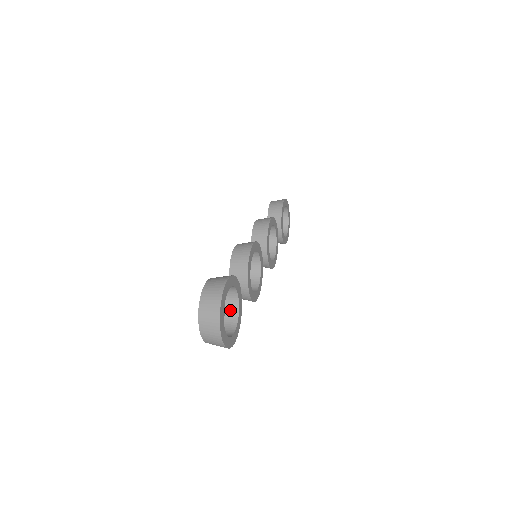
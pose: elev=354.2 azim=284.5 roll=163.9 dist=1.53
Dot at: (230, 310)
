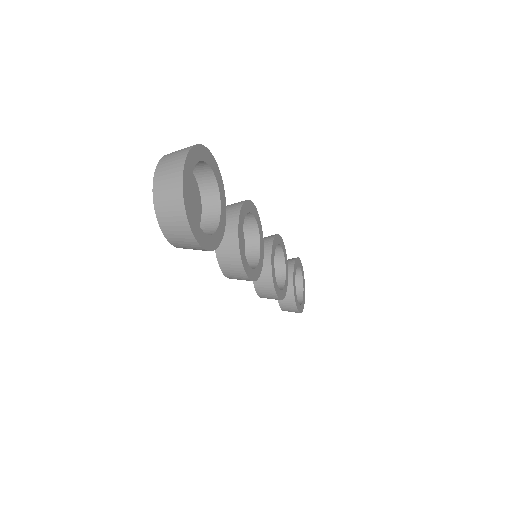
Dot at: (206, 225)
